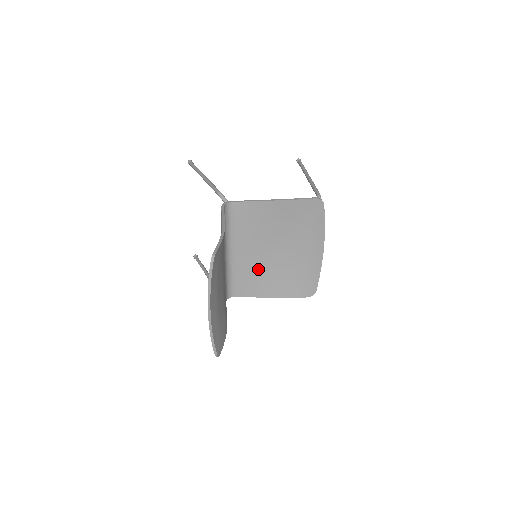
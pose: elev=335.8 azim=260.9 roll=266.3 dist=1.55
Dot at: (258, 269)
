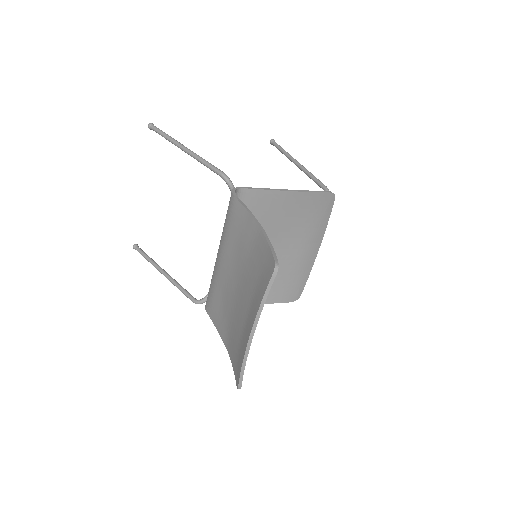
Dot at: occluded
